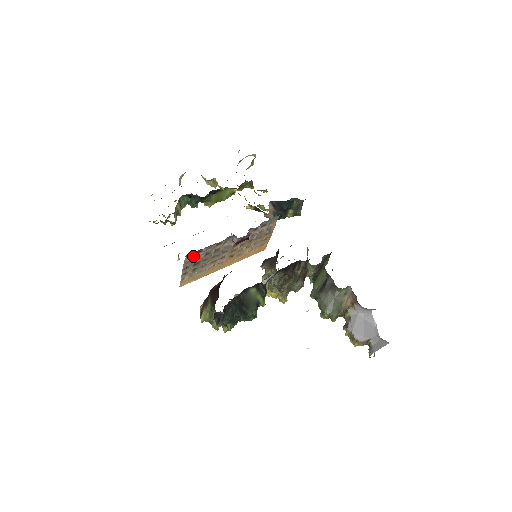
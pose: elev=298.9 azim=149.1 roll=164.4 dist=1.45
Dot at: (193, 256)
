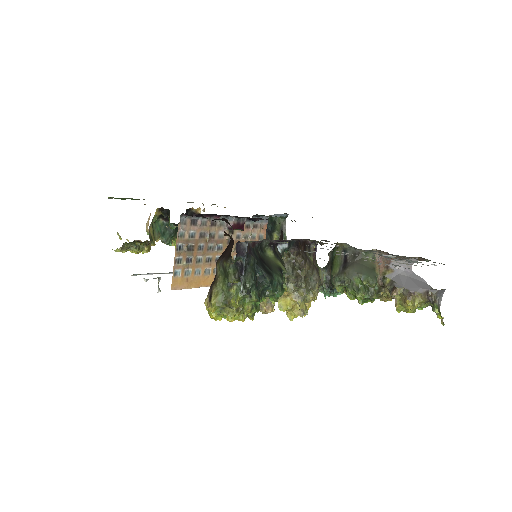
Dot at: (187, 227)
